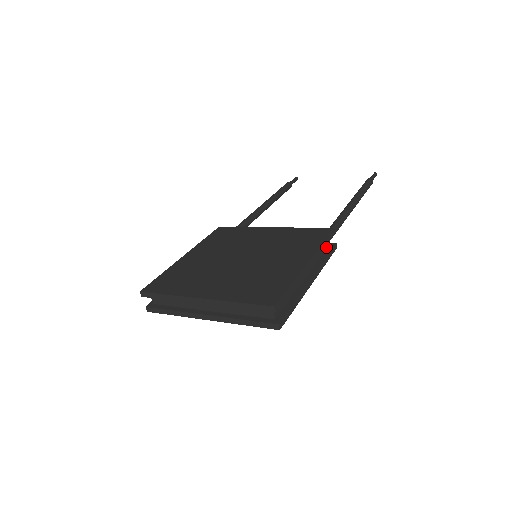
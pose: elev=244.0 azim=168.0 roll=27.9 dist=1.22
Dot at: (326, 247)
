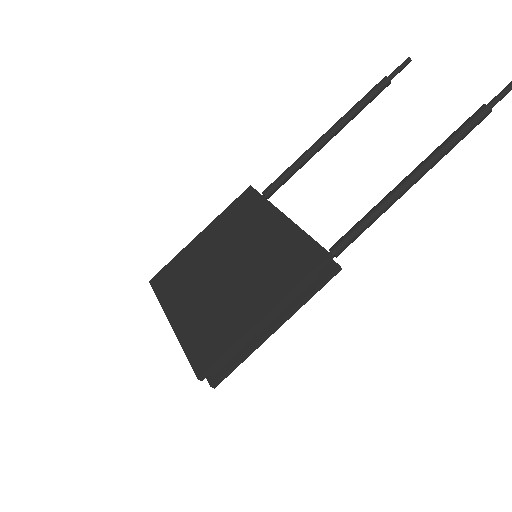
Dot at: (324, 269)
